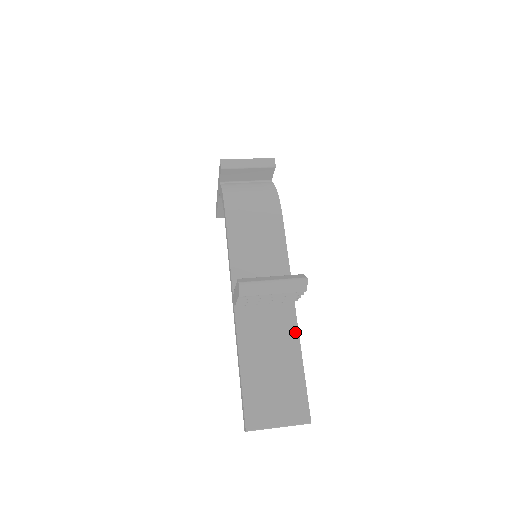
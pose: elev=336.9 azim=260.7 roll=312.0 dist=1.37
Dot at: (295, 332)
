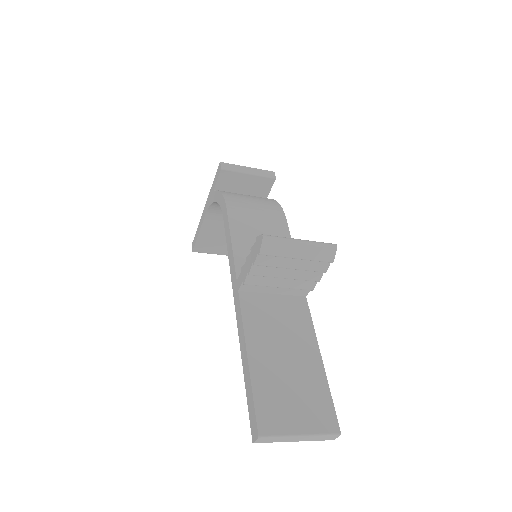
Dot at: (310, 327)
